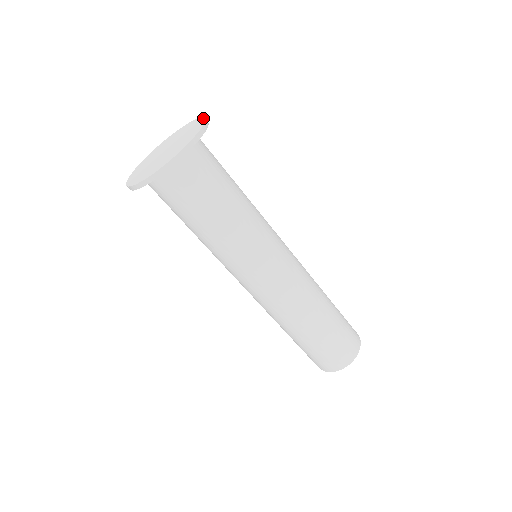
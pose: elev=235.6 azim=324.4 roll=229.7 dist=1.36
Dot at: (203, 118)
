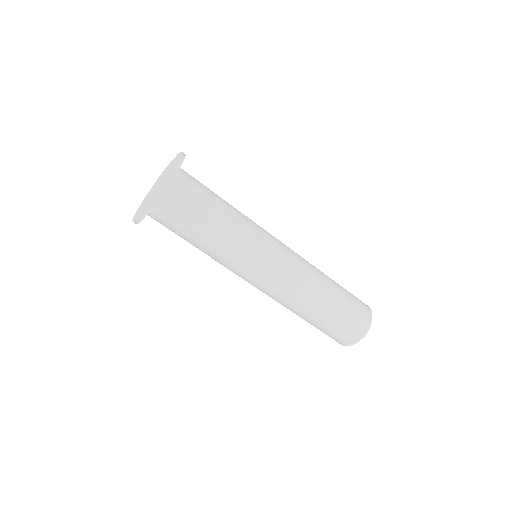
Dot at: (173, 169)
